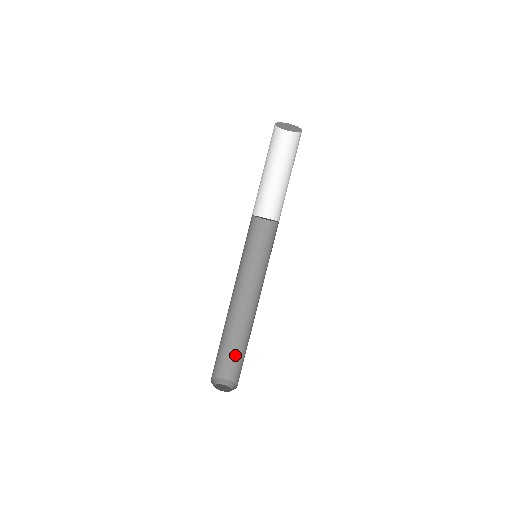
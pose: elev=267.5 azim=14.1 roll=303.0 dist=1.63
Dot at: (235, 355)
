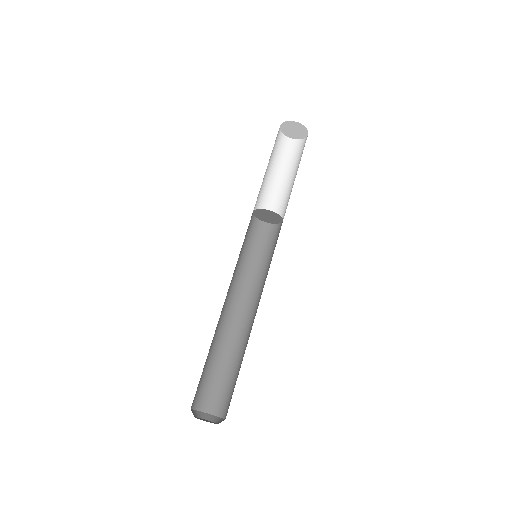
Dot at: (211, 377)
